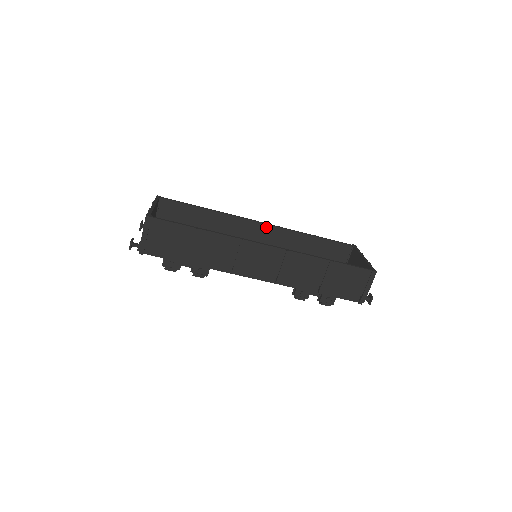
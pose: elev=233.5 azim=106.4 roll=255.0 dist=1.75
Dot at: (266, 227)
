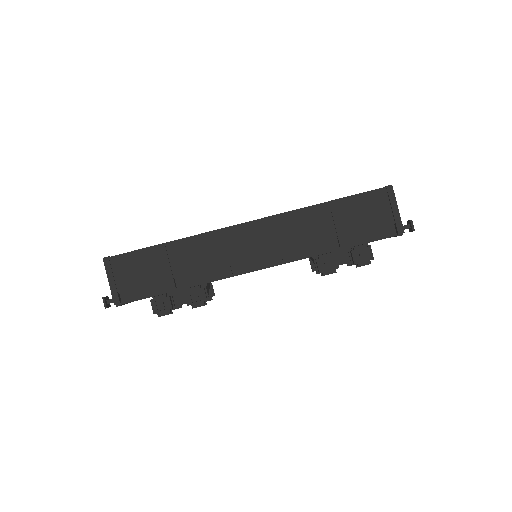
Dot at: occluded
